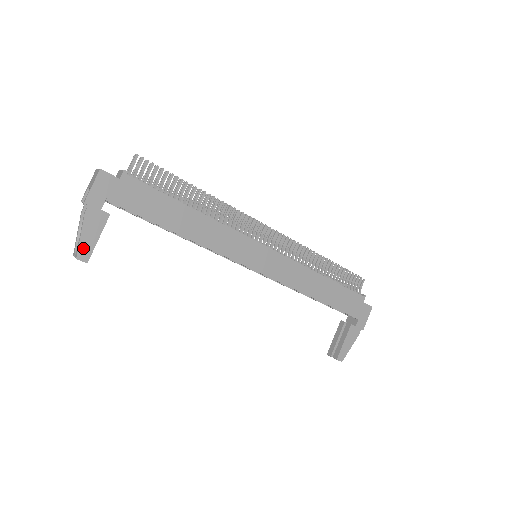
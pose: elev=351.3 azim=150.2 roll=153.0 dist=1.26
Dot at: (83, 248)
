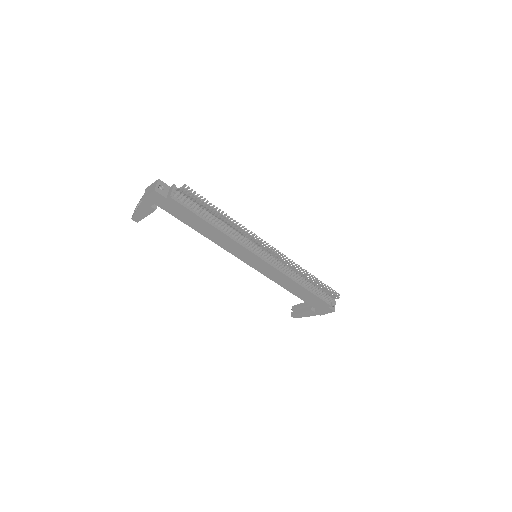
Dot at: (136, 217)
